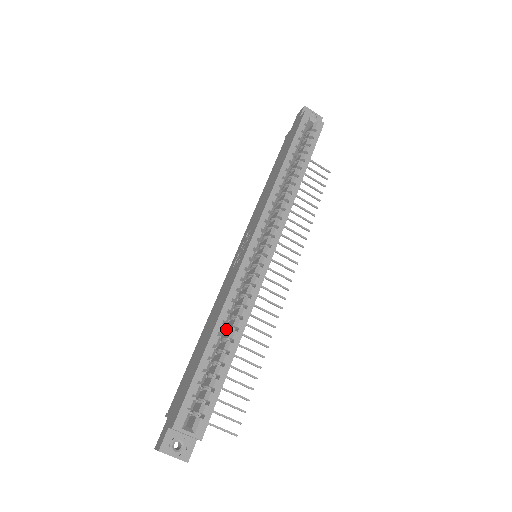
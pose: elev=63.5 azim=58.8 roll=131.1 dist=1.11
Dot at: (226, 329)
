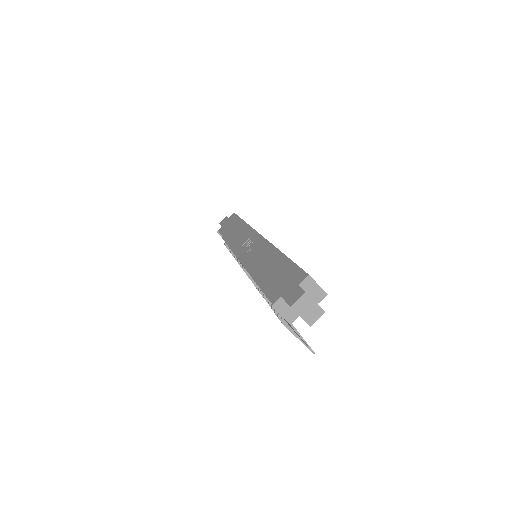
Dot at: occluded
